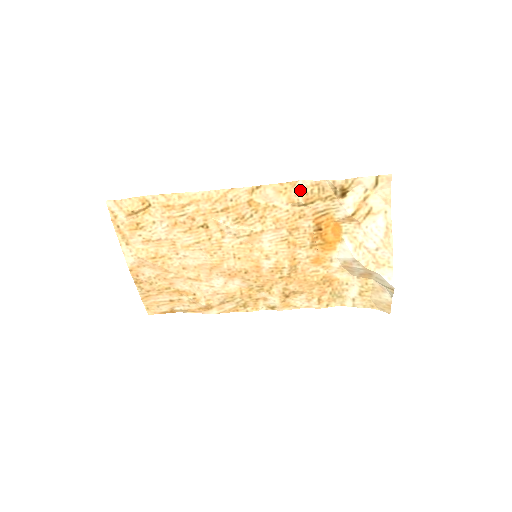
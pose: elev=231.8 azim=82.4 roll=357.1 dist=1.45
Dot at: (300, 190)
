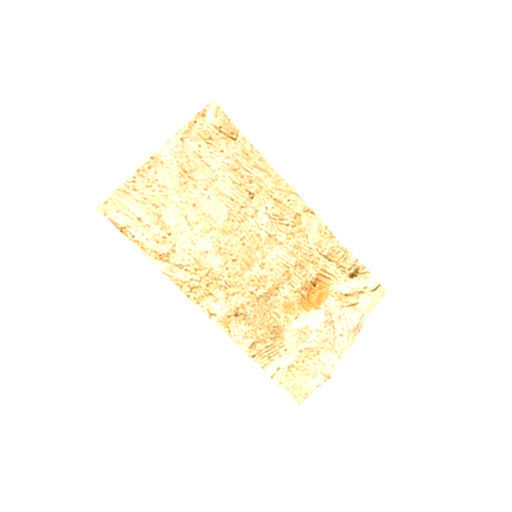
Dot at: (332, 244)
